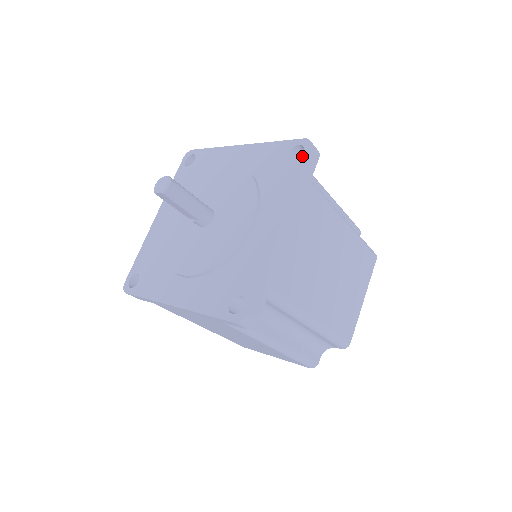
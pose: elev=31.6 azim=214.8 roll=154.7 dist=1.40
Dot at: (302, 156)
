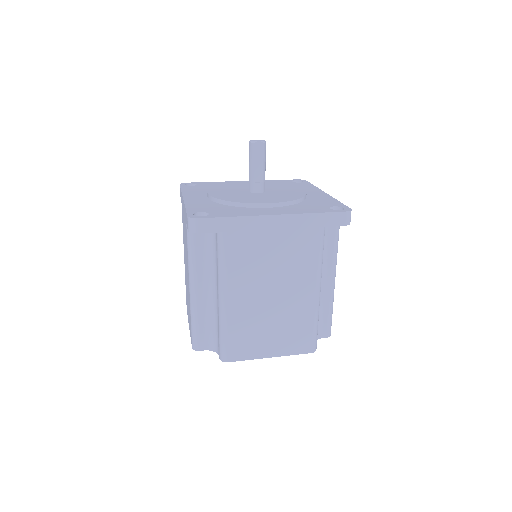
Dot at: (305, 182)
